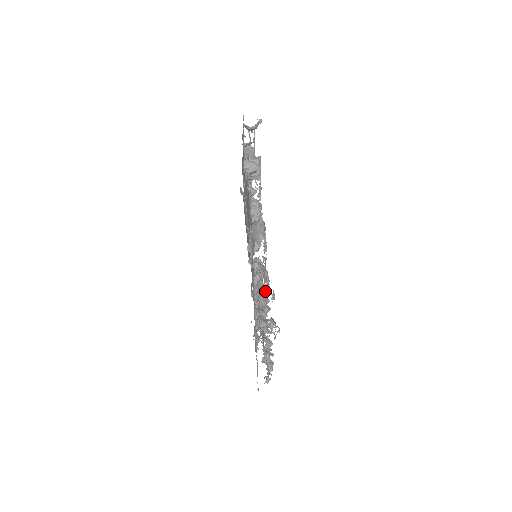
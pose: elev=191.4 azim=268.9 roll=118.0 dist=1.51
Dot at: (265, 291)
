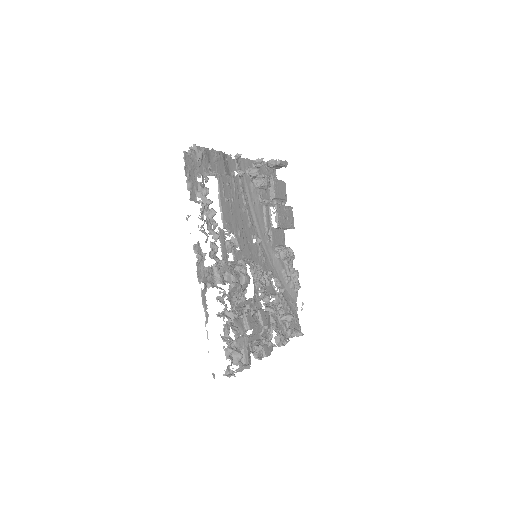
Dot at: (212, 209)
